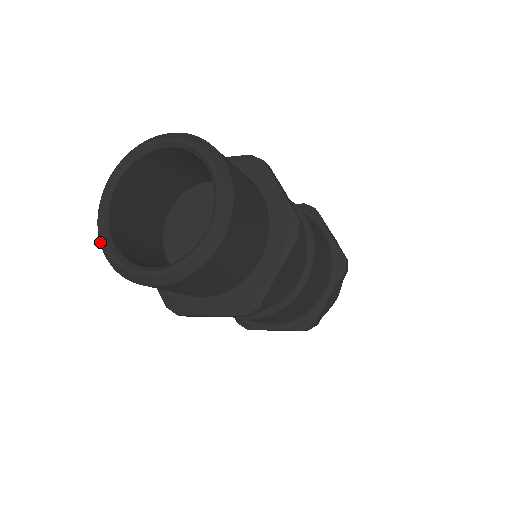
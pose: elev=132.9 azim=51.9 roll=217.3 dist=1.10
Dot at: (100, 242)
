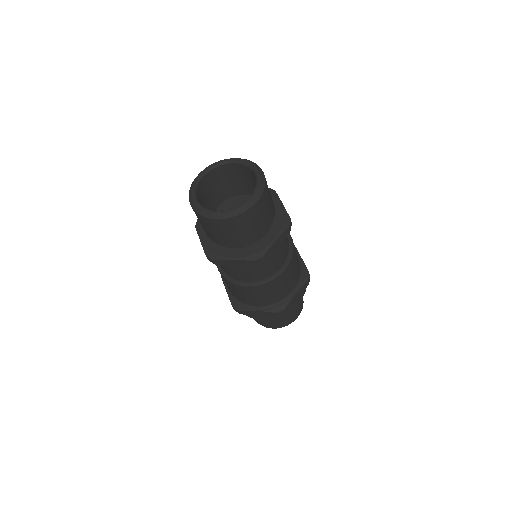
Dot at: (190, 200)
